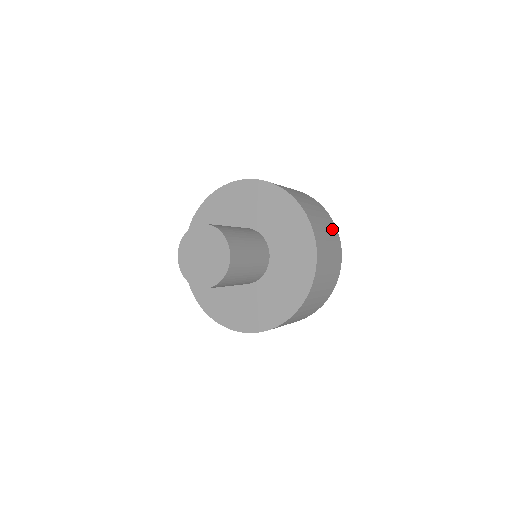
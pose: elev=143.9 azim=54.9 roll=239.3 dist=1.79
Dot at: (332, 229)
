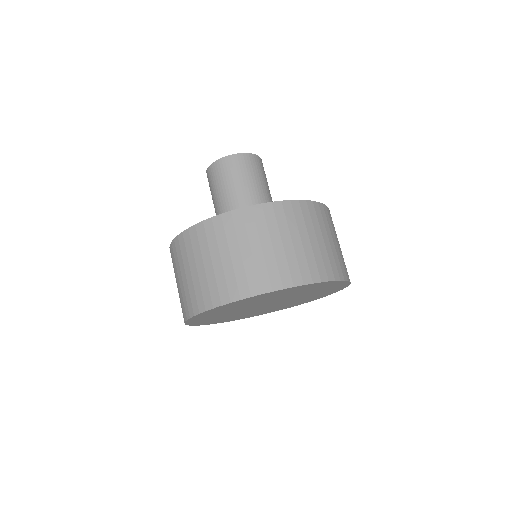
Dot at: (338, 264)
